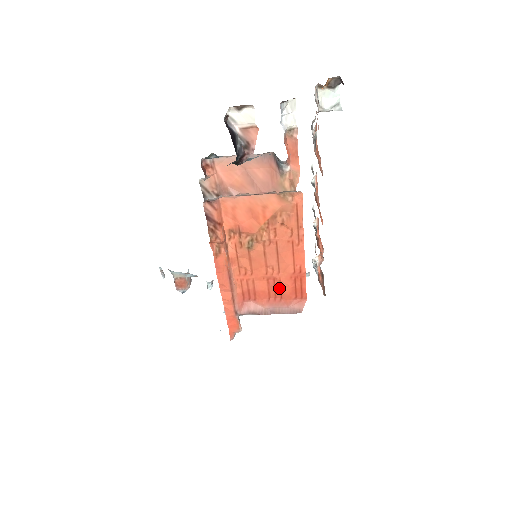
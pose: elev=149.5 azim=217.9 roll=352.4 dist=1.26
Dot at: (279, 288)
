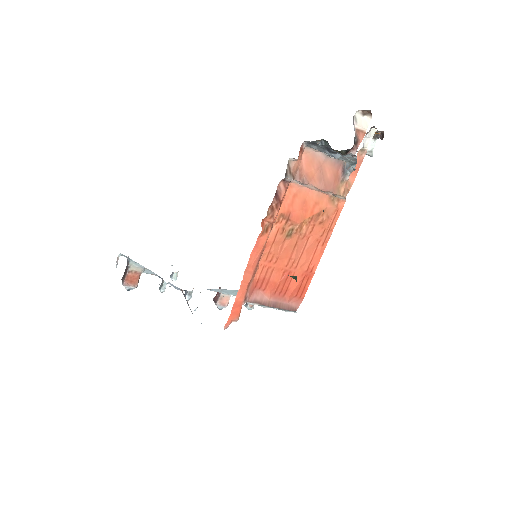
Dot at: (288, 283)
